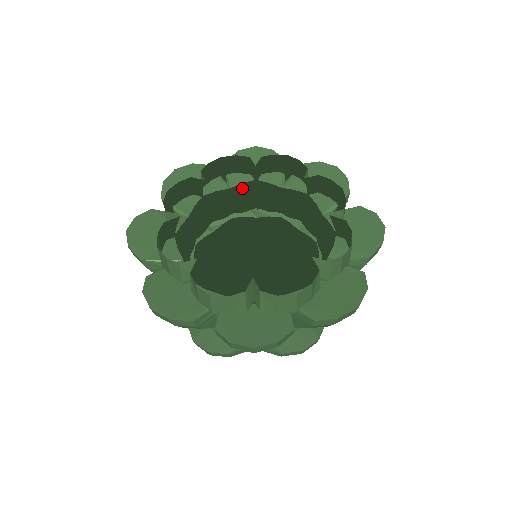
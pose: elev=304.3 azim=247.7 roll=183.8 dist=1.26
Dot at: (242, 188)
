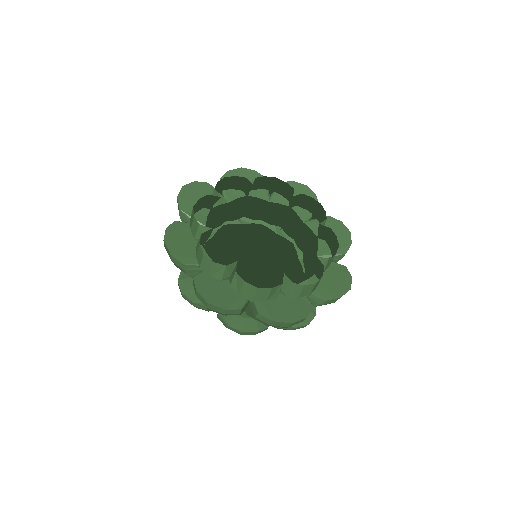
Dot at: (278, 207)
